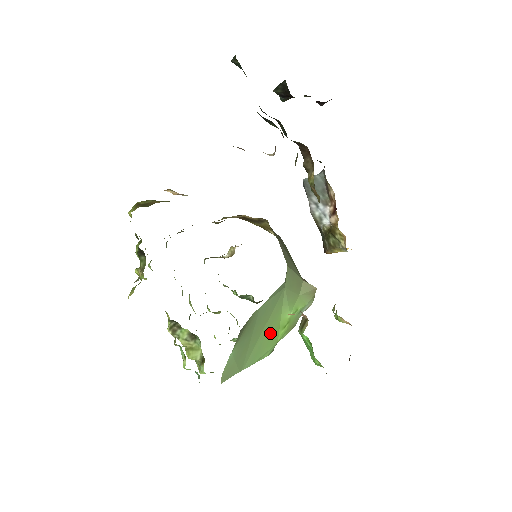
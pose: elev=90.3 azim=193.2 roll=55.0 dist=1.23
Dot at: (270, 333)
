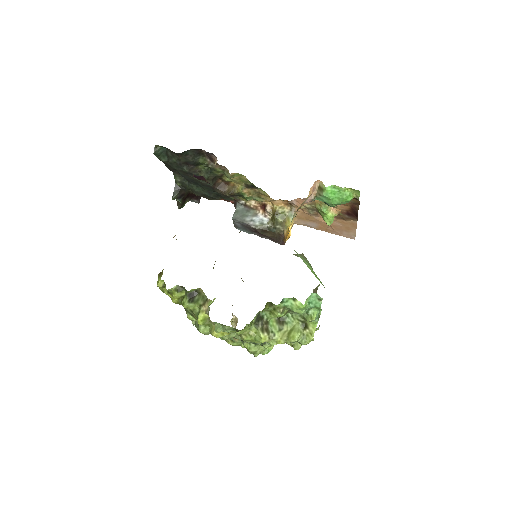
Dot at: occluded
